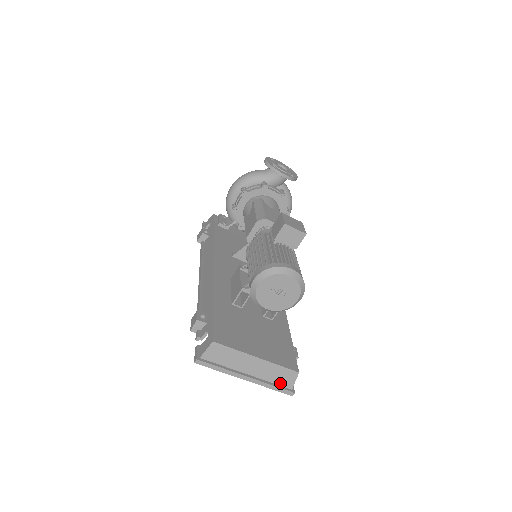
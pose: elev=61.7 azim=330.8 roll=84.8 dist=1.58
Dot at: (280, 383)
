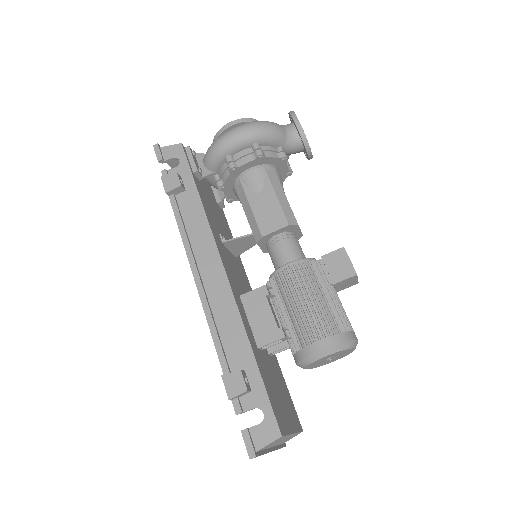
Dot at: (284, 442)
